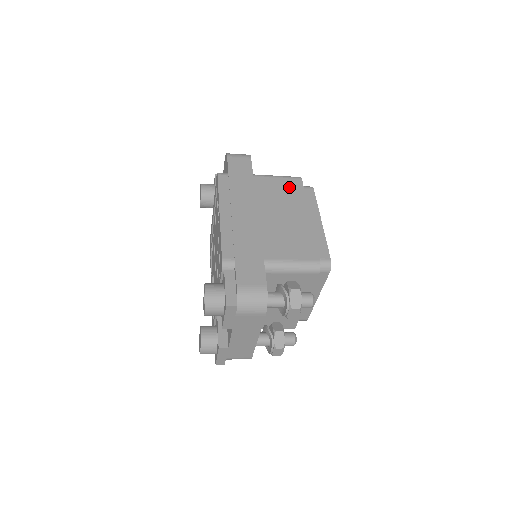
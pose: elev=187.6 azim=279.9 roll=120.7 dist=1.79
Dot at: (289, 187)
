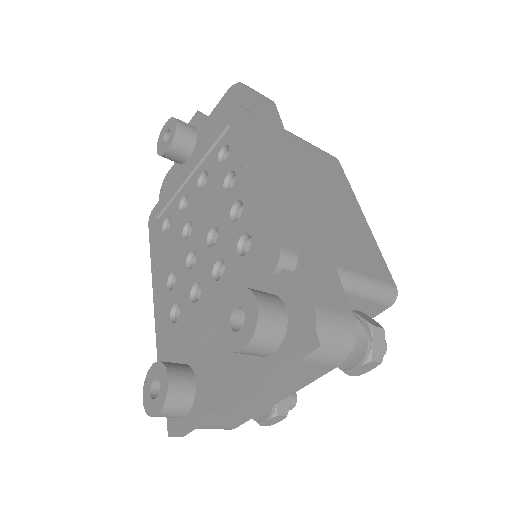
Dot at: (330, 165)
